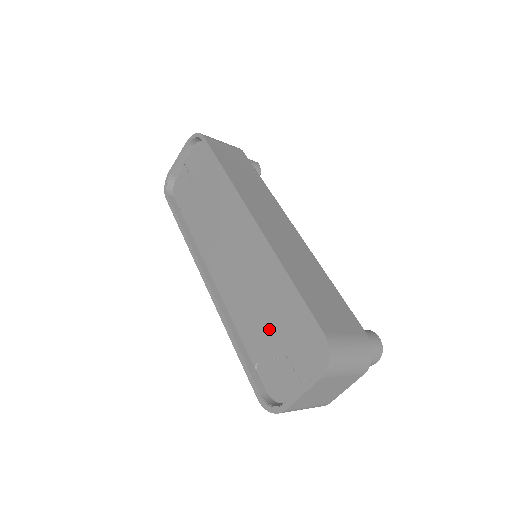
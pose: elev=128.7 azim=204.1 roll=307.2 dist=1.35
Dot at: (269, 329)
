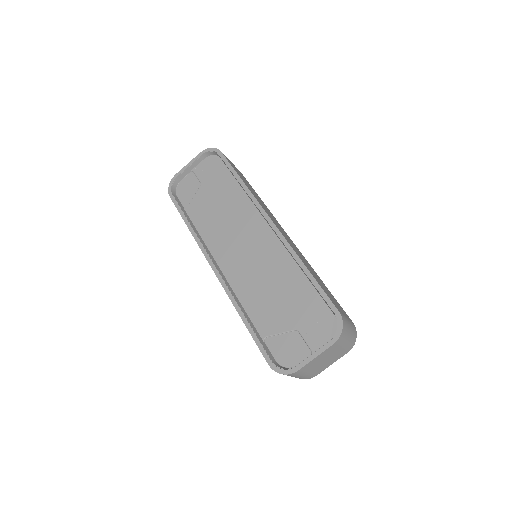
Dot at: (281, 309)
